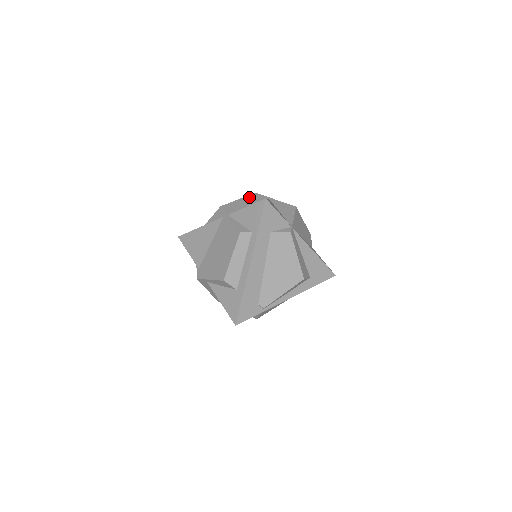
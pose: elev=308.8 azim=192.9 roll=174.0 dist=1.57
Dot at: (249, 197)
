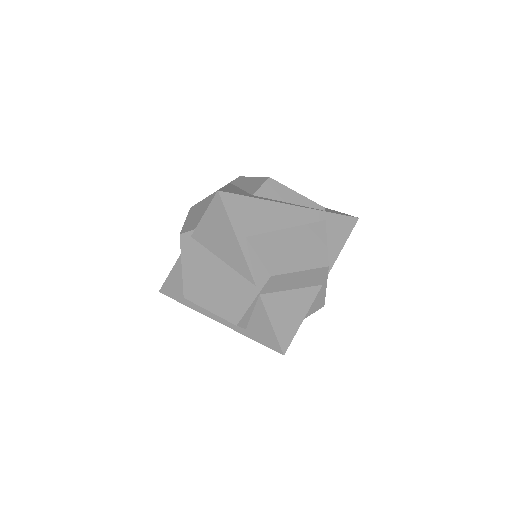
Dot at: (313, 273)
